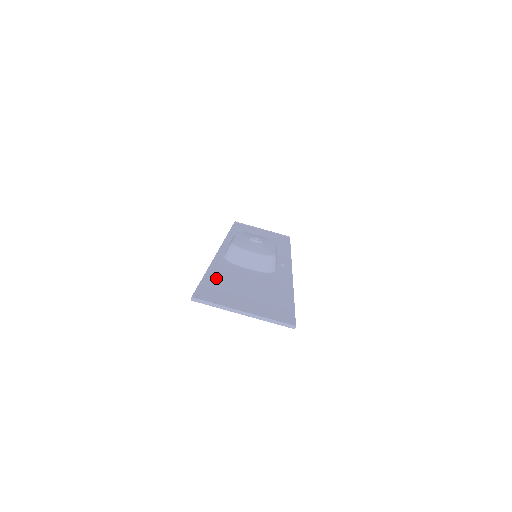
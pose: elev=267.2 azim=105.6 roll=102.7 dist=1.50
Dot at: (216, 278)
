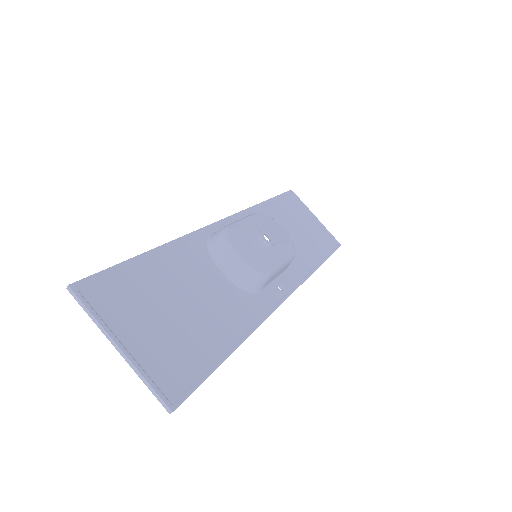
Dot at: (152, 267)
